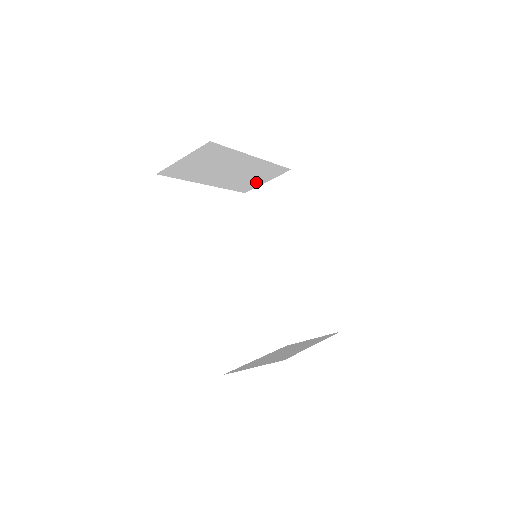
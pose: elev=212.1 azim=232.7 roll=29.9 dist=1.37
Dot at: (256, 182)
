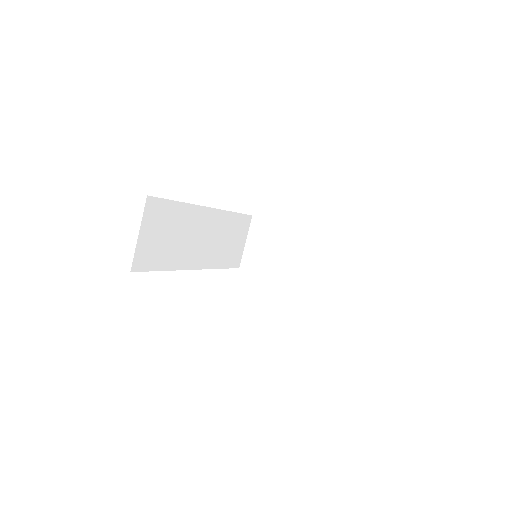
Dot at: (342, 279)
